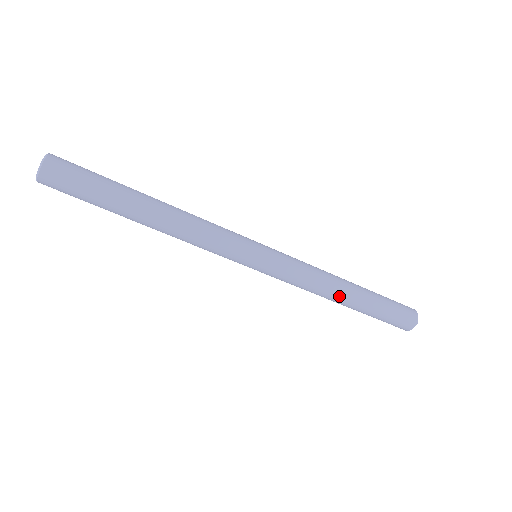
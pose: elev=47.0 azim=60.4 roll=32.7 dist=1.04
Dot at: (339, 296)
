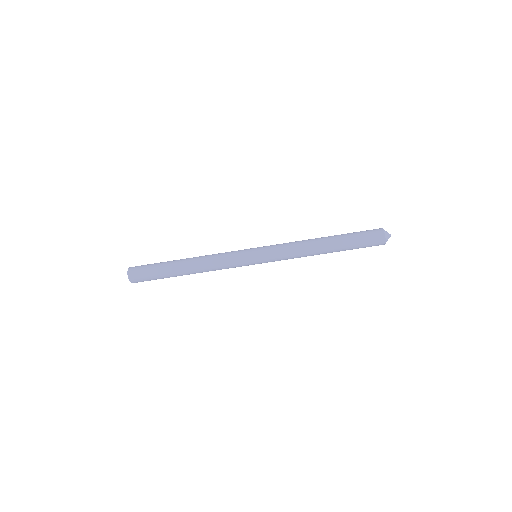
Dot at: (318, 251)
